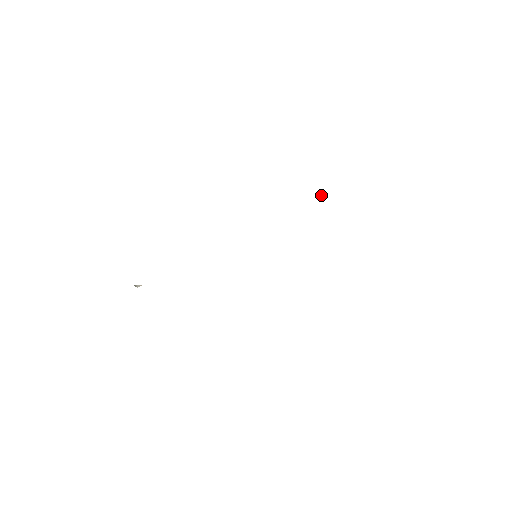
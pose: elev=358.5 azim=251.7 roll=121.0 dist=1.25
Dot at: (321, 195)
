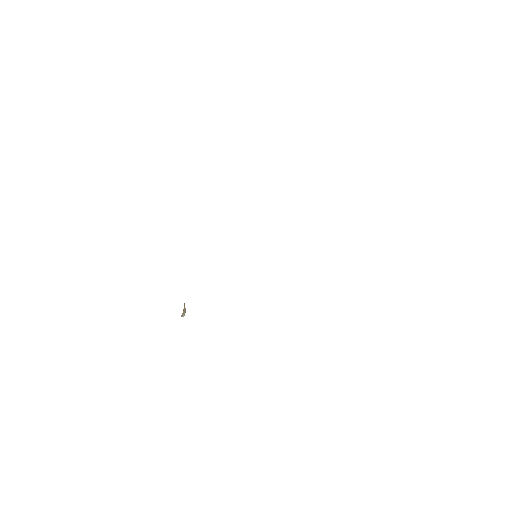
Dot at: occluded
